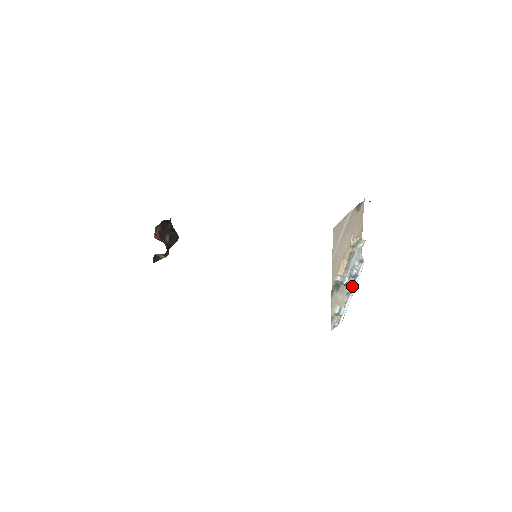
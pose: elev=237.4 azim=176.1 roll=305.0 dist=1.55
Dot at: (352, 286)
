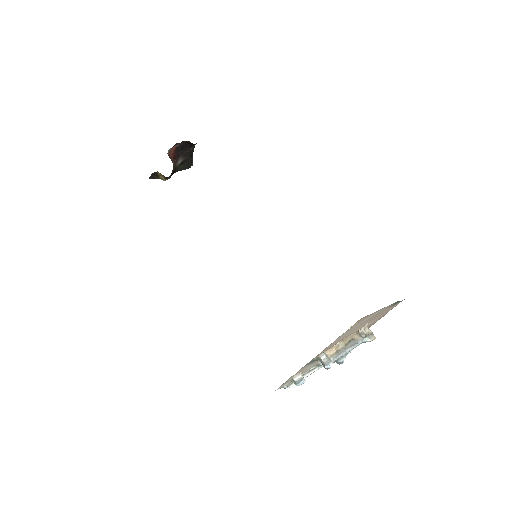
Dot at: occluded
